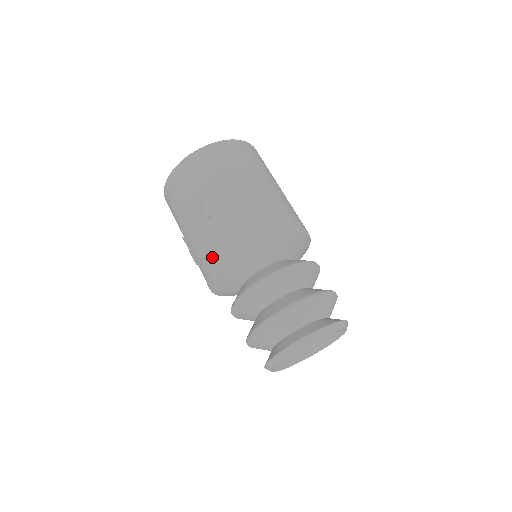
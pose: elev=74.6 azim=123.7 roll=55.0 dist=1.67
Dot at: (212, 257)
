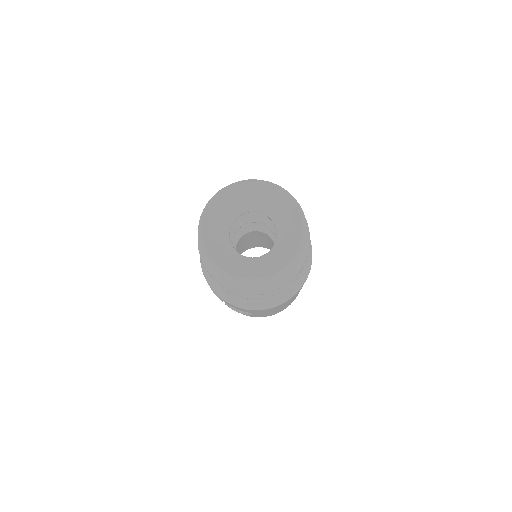
Dot at: occluded
